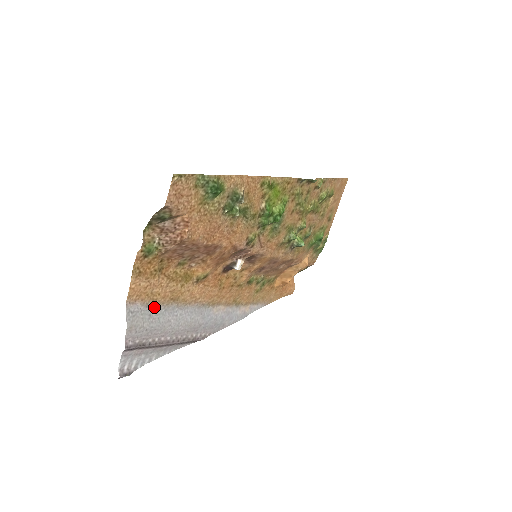
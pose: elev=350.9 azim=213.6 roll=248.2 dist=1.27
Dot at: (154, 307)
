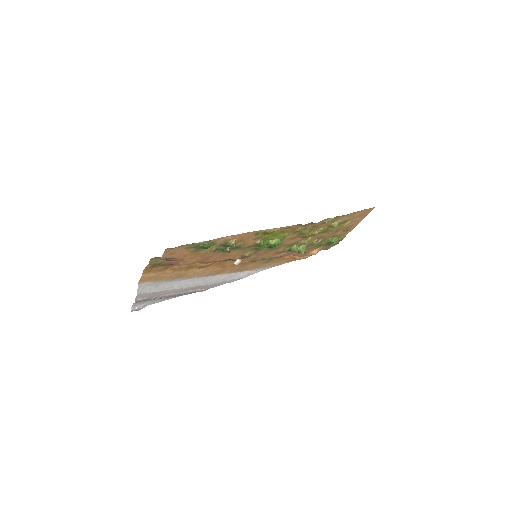
Dot at: (161, 281)
